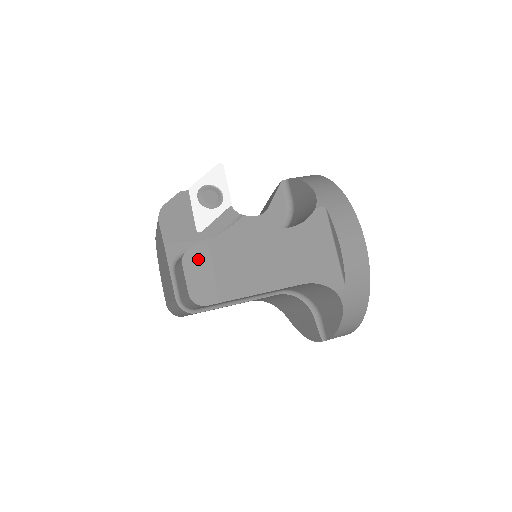
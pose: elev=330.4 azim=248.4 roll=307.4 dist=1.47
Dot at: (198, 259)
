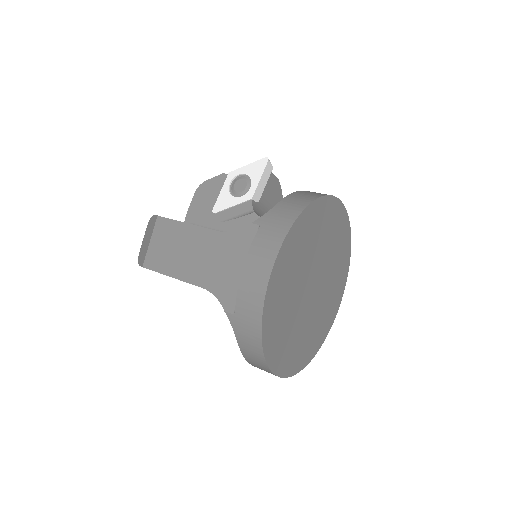
Dot at: (151, 227)
